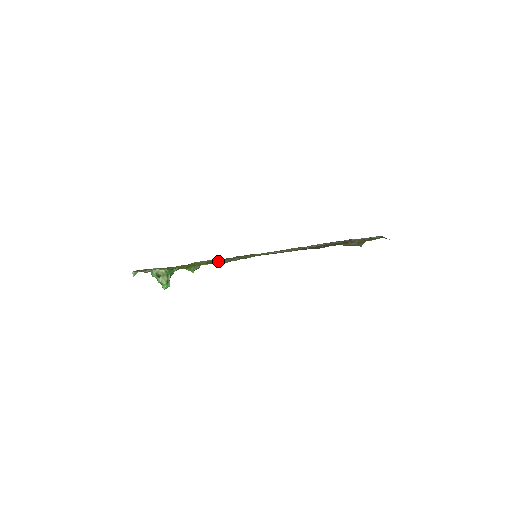
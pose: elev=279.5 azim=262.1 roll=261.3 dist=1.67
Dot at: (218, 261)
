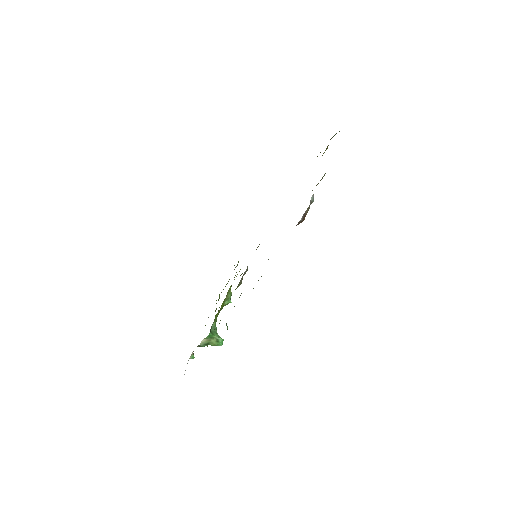
Dot at: occluded
